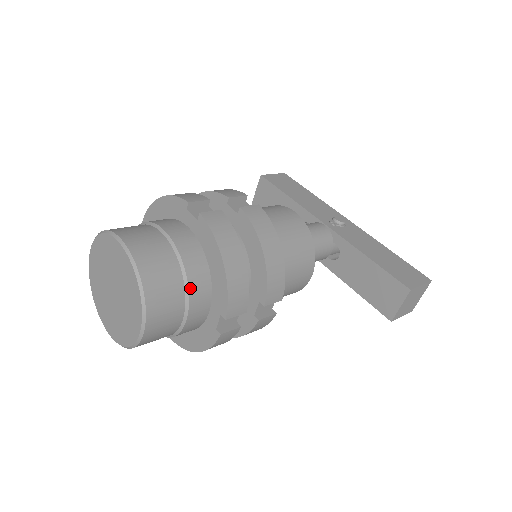
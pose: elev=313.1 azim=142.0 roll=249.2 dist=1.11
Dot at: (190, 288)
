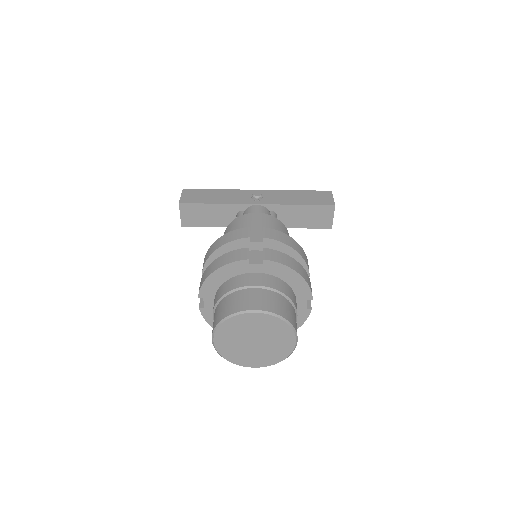
Dot at: (292, 301)
